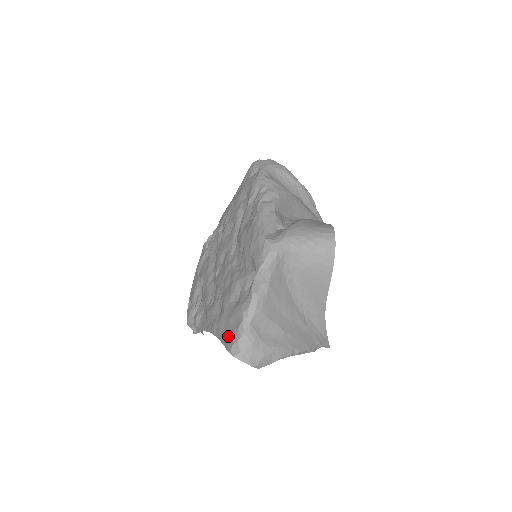
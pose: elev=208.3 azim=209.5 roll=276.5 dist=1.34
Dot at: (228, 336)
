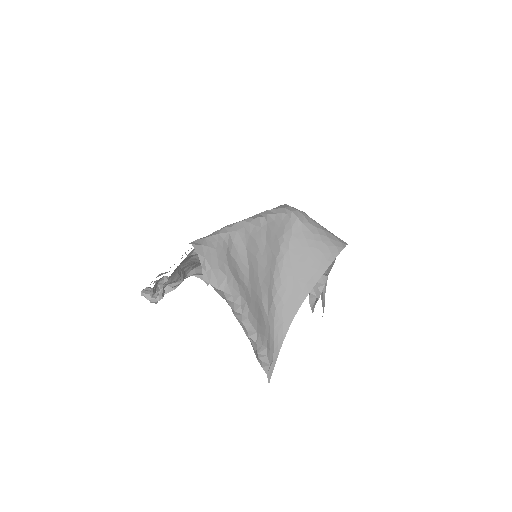
Dot at: occluded
